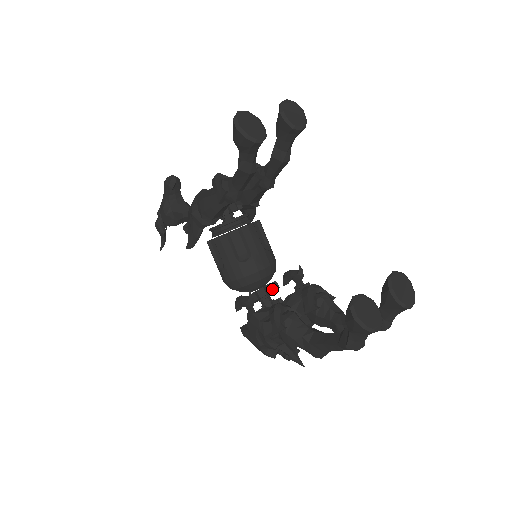
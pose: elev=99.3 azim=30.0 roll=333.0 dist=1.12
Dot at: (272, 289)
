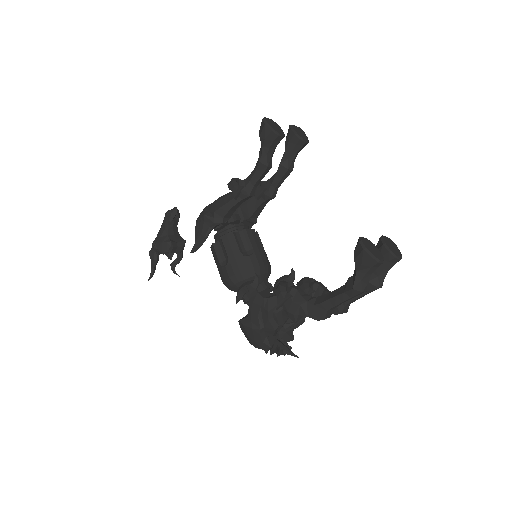
Dot at: (269, 285)
